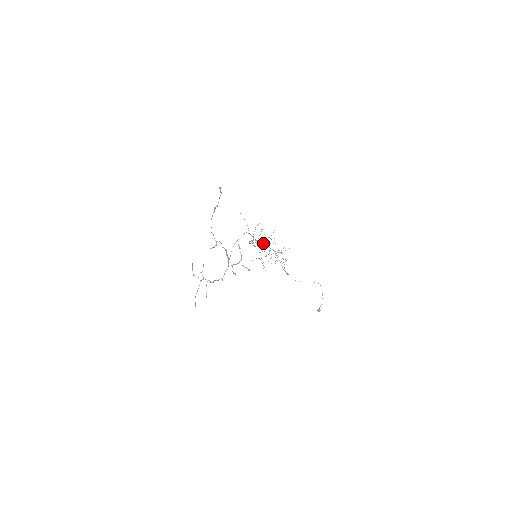
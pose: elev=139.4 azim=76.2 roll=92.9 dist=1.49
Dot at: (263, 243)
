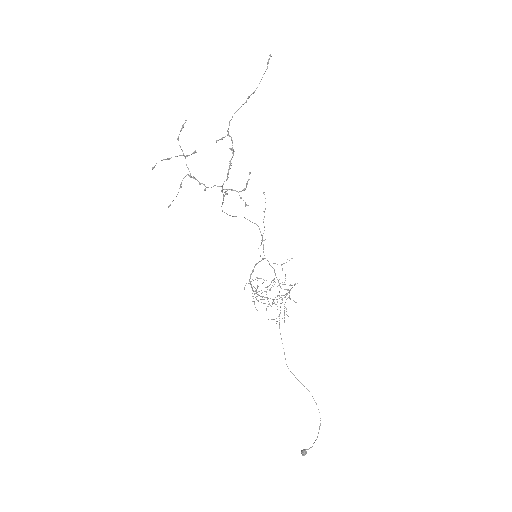
Dot at: occluded
